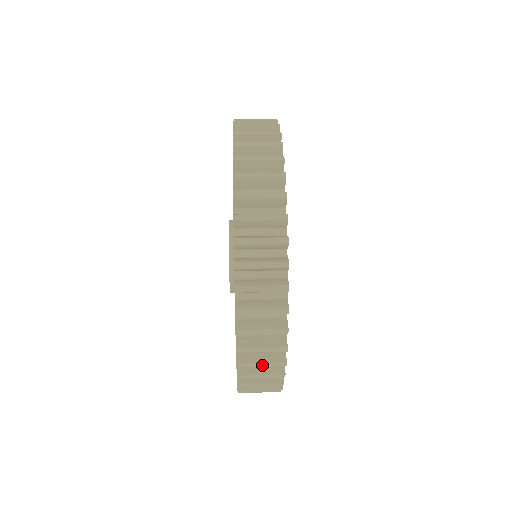
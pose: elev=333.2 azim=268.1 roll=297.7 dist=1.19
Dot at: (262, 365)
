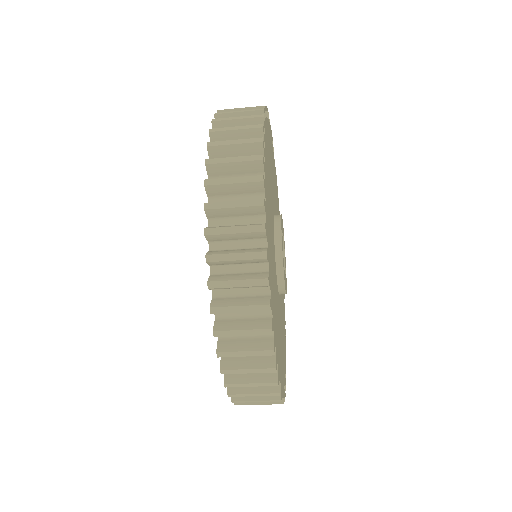
Dot at: (235, 205)
